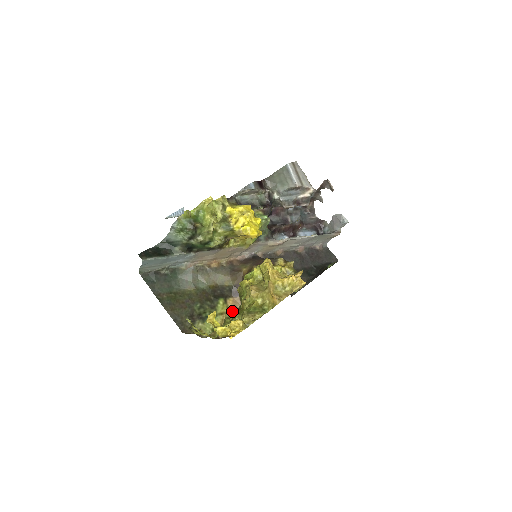
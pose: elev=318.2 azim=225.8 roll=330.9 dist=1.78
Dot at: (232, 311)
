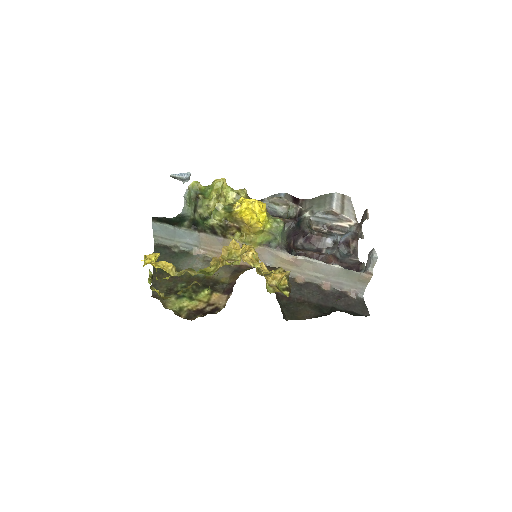
Dot at: (194, 283)
